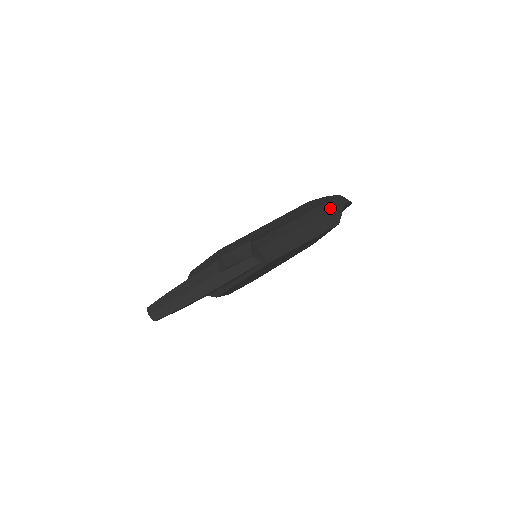
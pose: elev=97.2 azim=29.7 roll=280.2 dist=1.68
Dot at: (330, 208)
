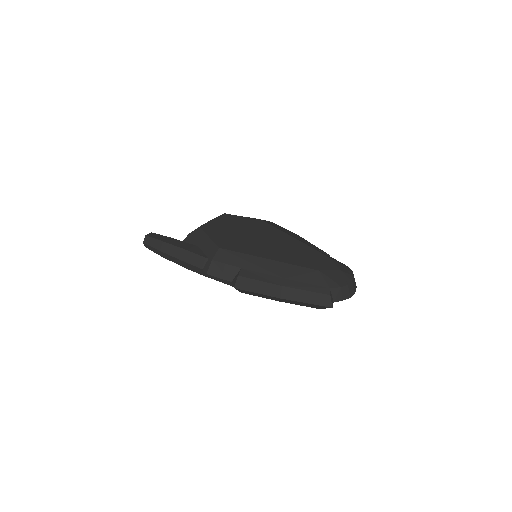
Dot at: (317, 302)
